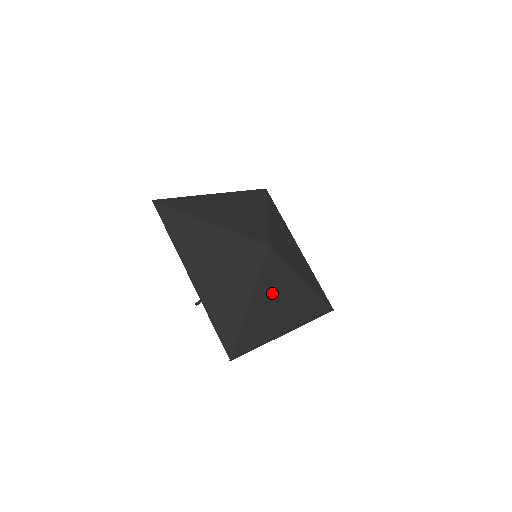
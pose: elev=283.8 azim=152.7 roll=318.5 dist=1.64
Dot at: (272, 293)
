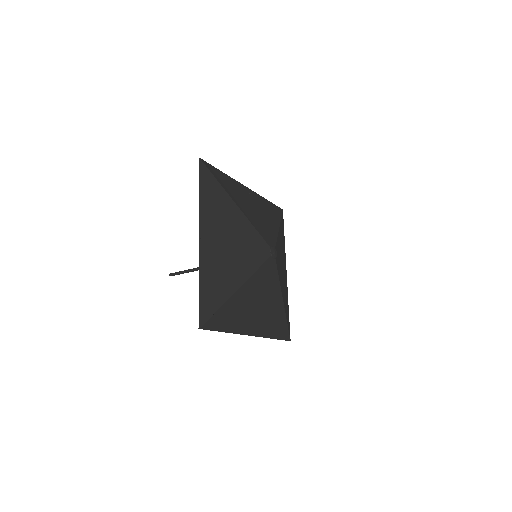
Dot at: (256, 293)
